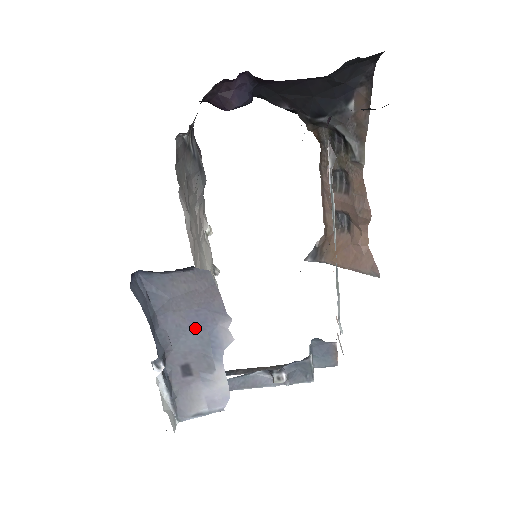
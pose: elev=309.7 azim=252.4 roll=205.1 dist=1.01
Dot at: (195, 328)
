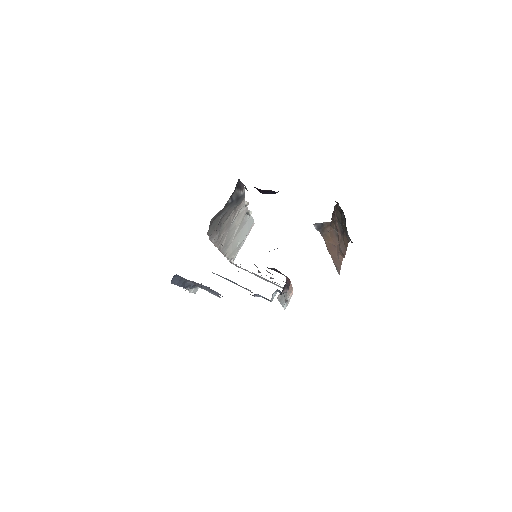
Dot at: (206, 287)
